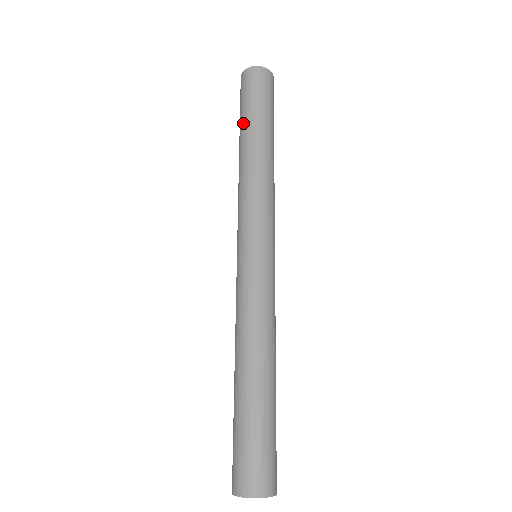
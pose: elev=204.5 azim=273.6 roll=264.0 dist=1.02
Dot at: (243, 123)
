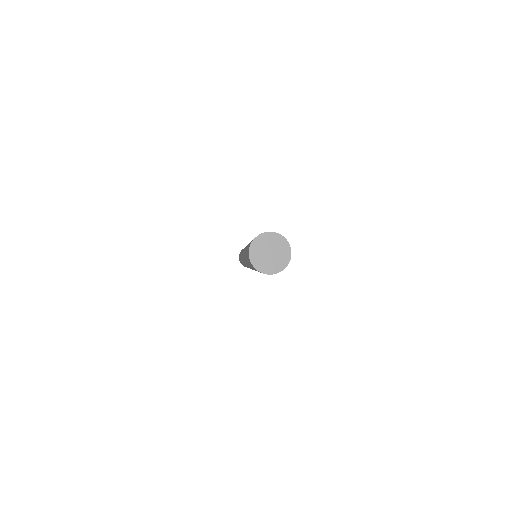
Dot at: occluded
